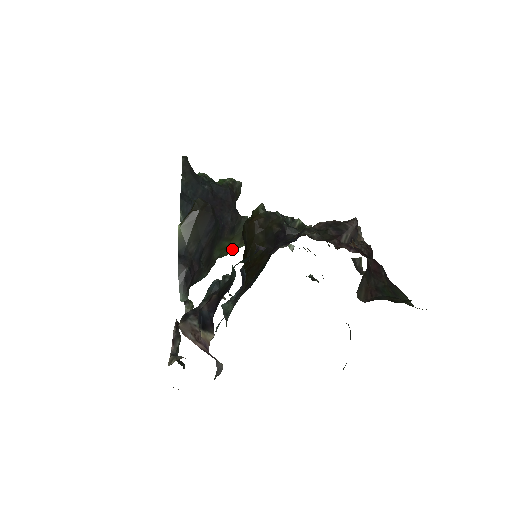
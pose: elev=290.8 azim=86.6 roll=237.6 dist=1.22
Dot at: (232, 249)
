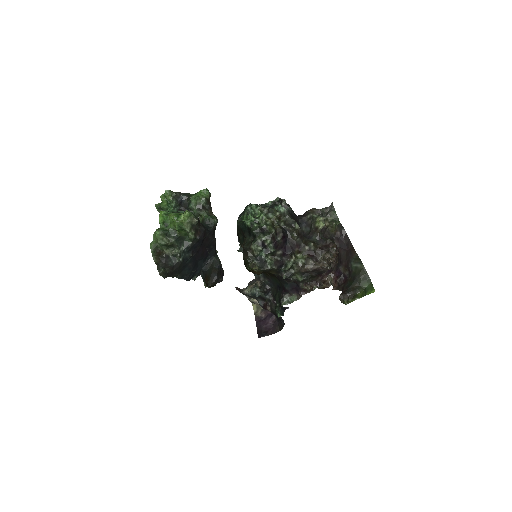
Dot at: occluded
